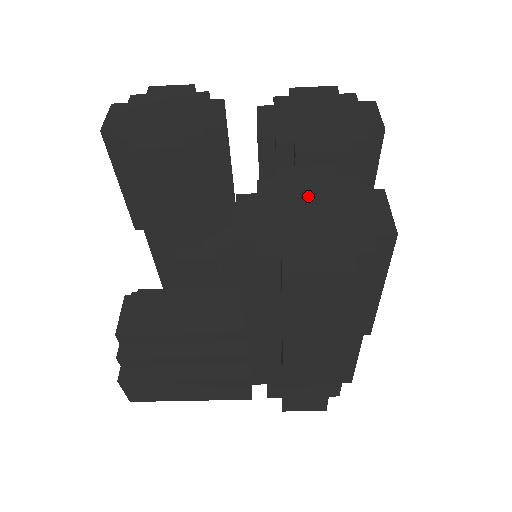
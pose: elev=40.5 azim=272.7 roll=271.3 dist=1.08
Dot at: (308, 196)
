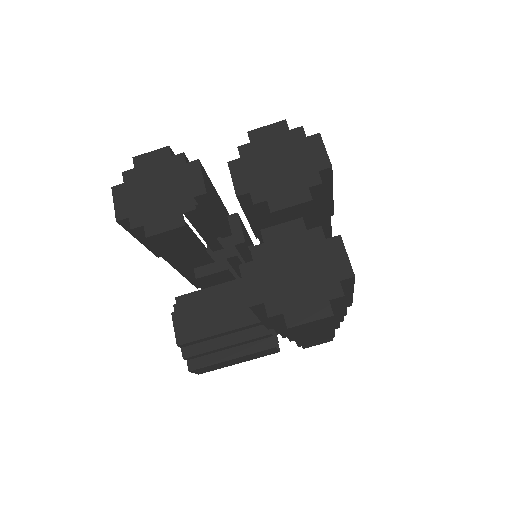
Dot at: (289, 255)
